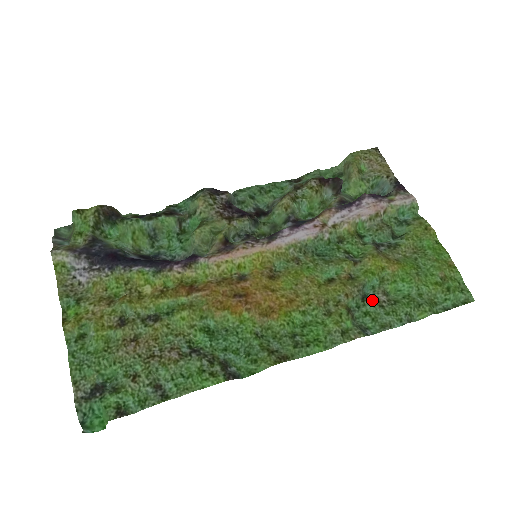
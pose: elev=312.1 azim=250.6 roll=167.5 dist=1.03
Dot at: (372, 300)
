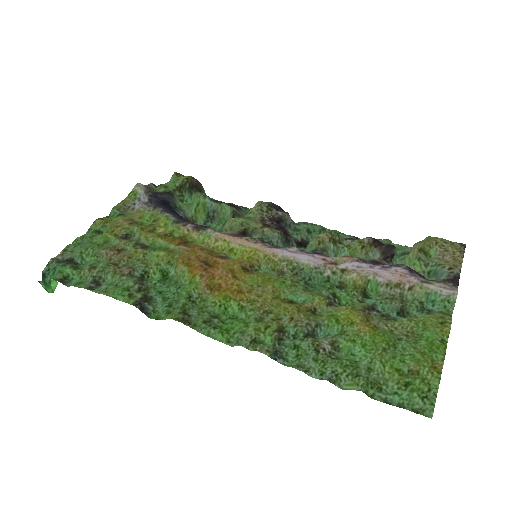
Dot at: (313, 340)
